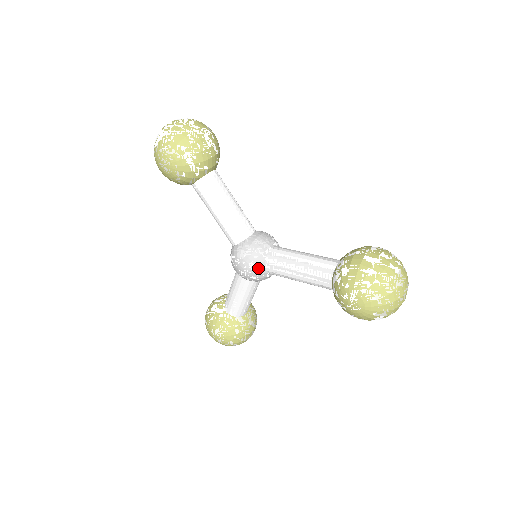
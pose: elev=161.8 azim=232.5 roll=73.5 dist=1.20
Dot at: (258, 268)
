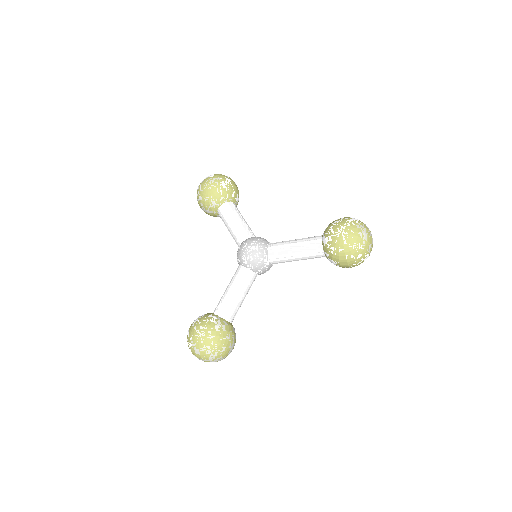
Dot at: (263, 248)
